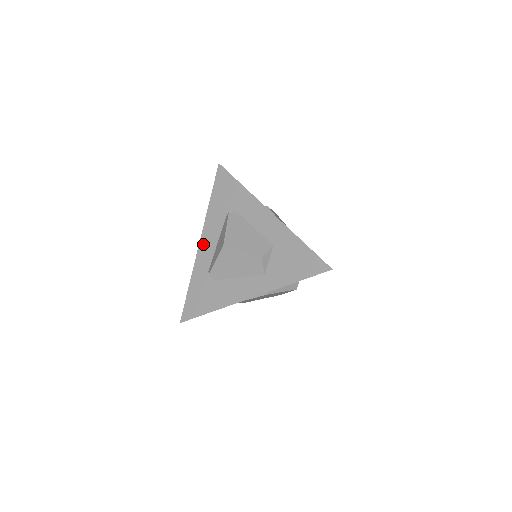
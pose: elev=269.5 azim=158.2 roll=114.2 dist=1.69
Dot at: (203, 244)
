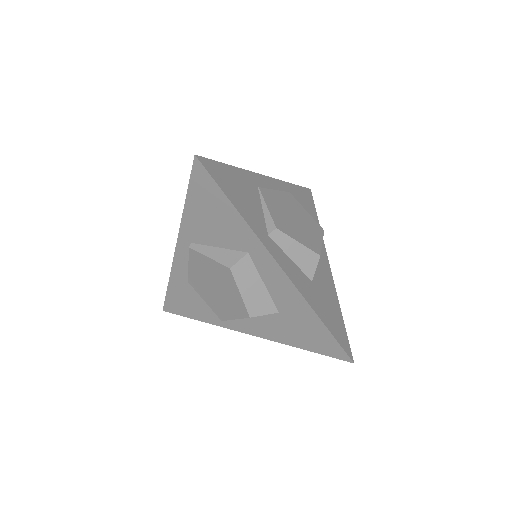
Dot at: occluded
